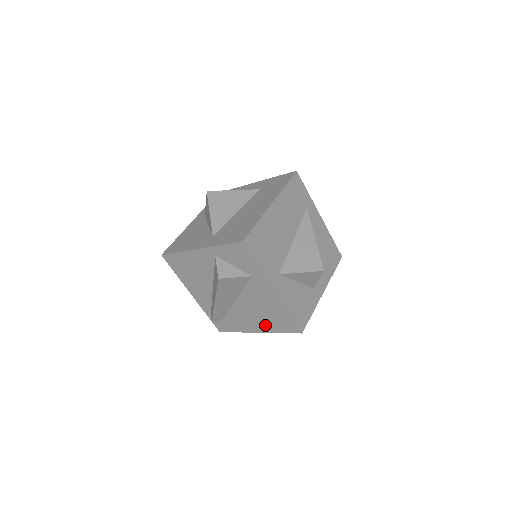
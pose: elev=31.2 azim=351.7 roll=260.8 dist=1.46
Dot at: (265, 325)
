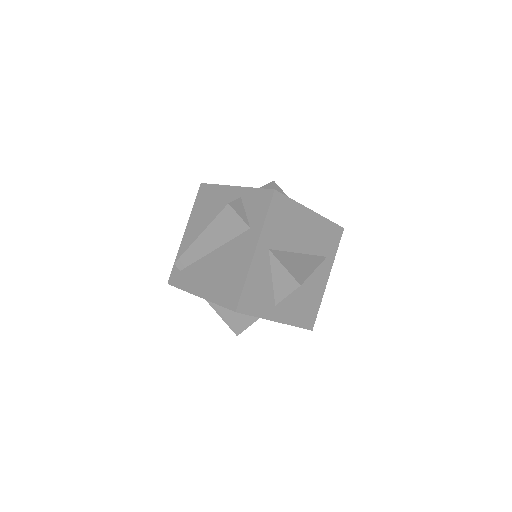
Dot at: (213, 289)
